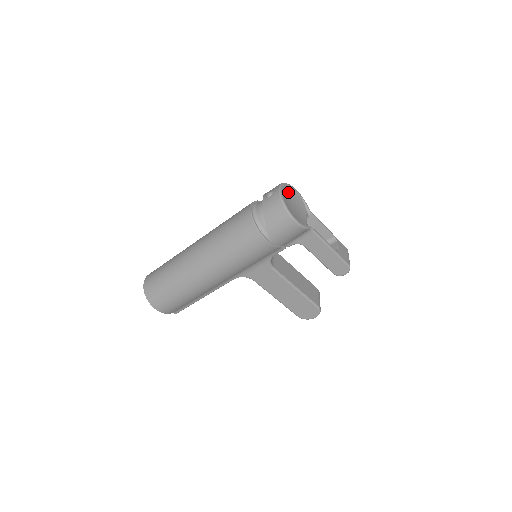
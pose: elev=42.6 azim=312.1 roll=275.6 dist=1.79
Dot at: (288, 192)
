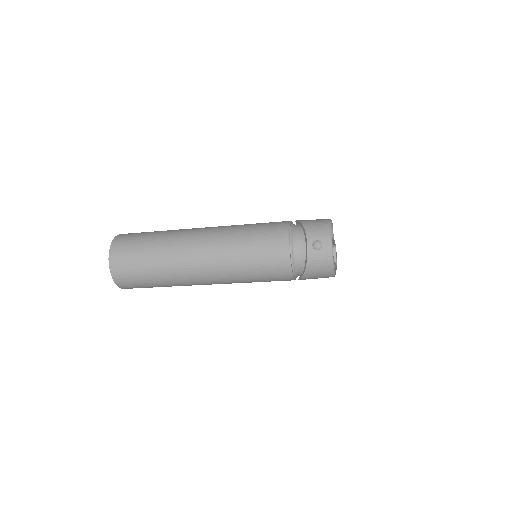
Dot at: occluded
